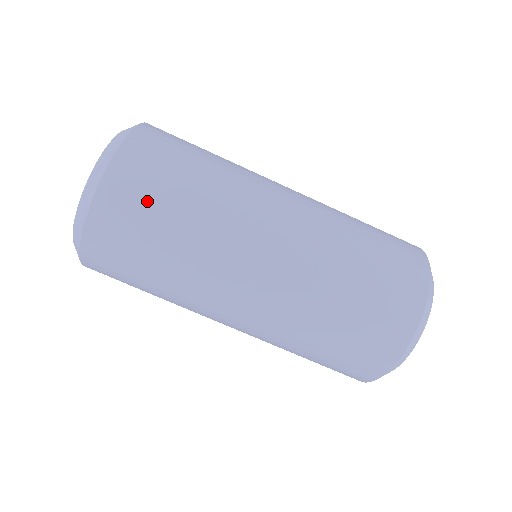
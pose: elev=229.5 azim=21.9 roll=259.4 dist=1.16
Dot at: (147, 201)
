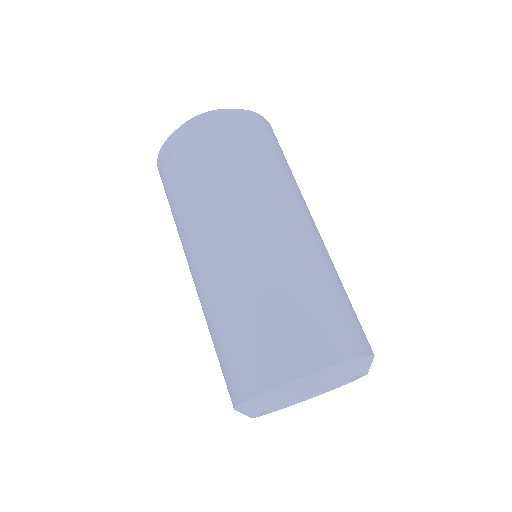
Dot at: (243, 137)
